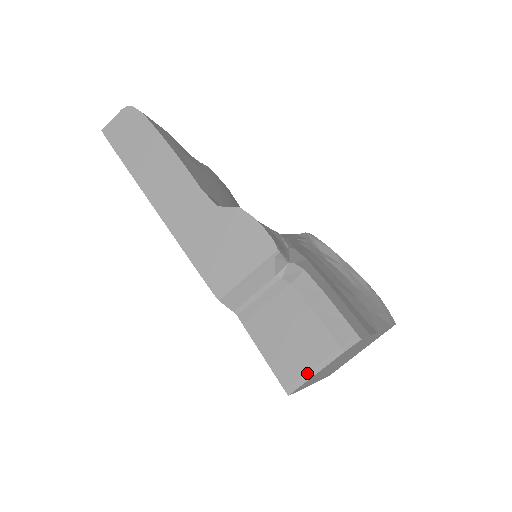
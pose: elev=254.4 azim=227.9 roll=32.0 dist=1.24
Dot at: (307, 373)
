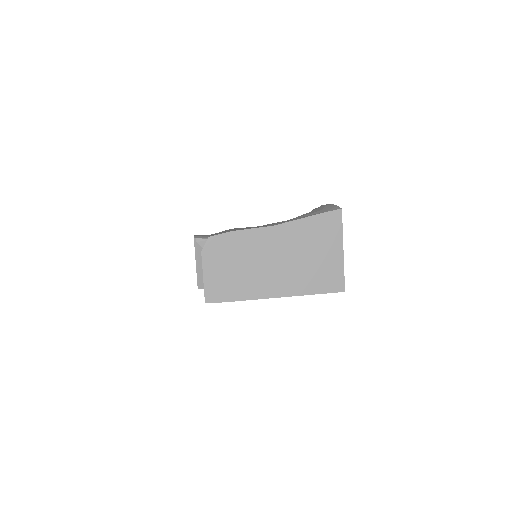
Dot at: (203, 282)
